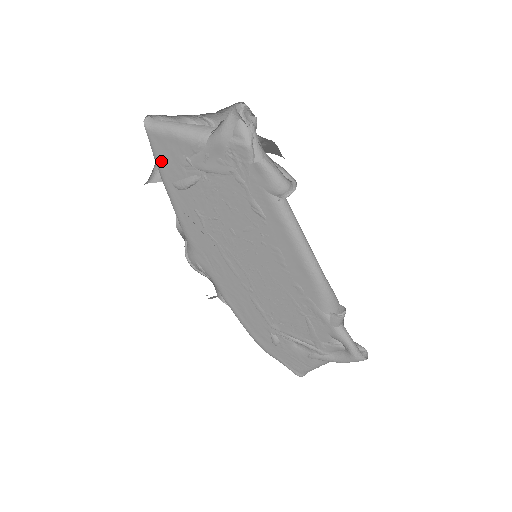
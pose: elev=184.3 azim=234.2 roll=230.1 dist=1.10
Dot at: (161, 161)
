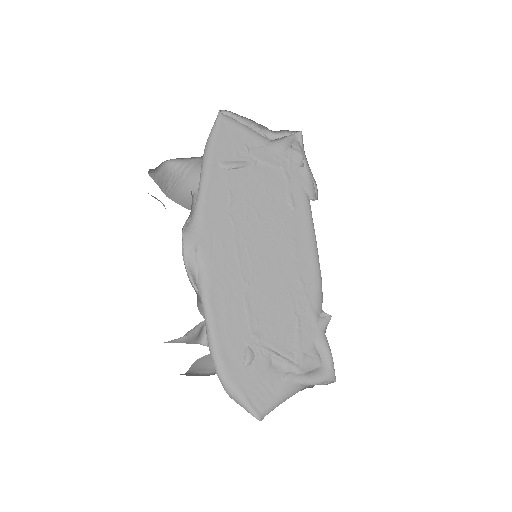
Dot at: (219, 141)
